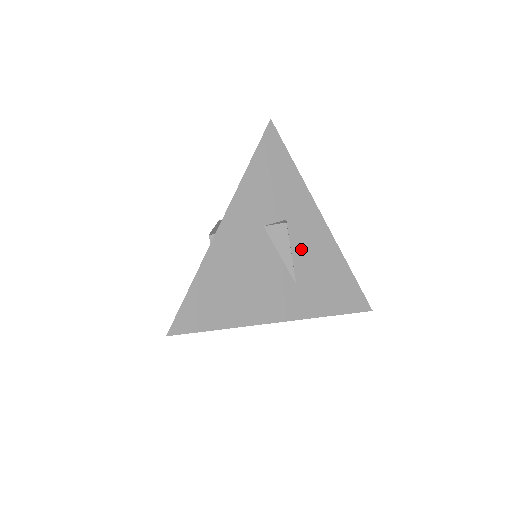
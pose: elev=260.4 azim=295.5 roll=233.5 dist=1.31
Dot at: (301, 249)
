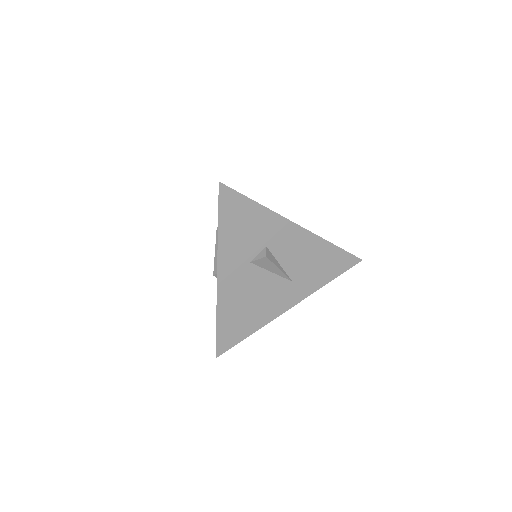
Dot at: (287, 257)
